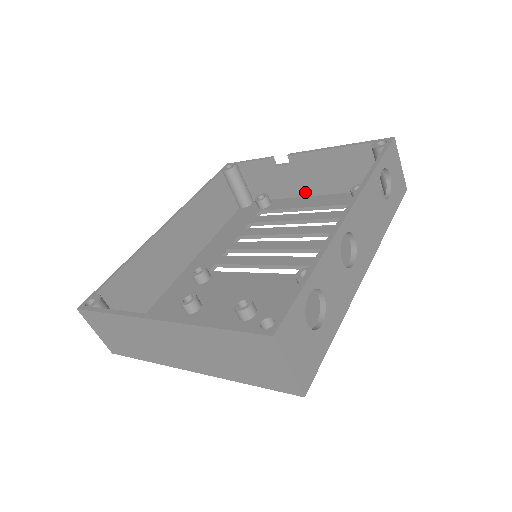
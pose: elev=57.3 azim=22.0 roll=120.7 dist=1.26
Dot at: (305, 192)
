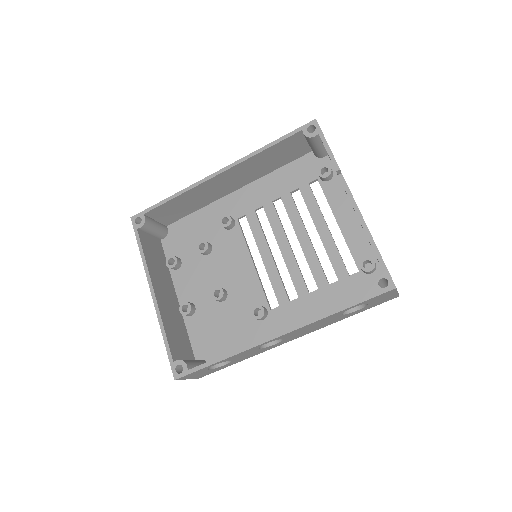
Dot at: (352, 206)
